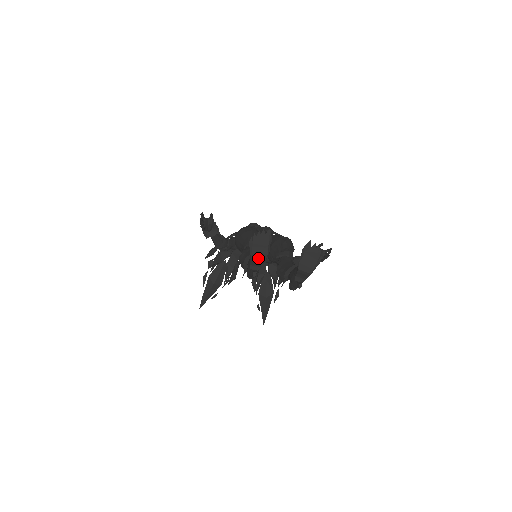
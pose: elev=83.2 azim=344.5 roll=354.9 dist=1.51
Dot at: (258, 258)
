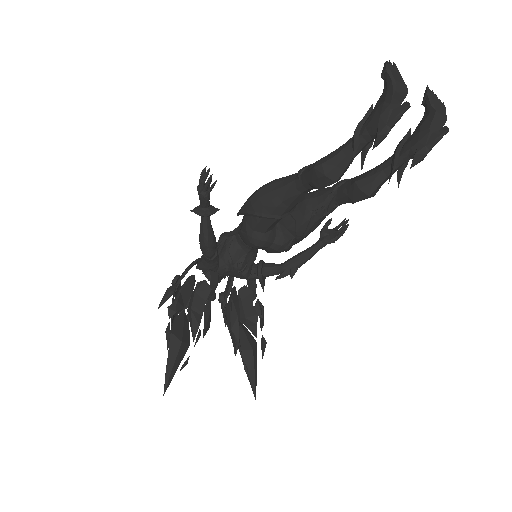
Dot at: (402, 88)
